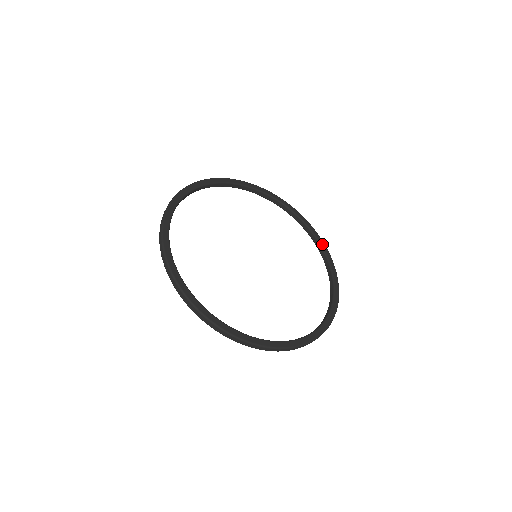
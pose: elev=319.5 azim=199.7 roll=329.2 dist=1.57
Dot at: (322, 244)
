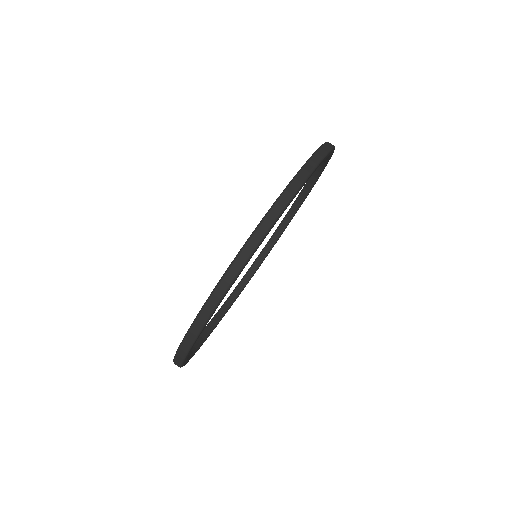
Dot at: occluded
